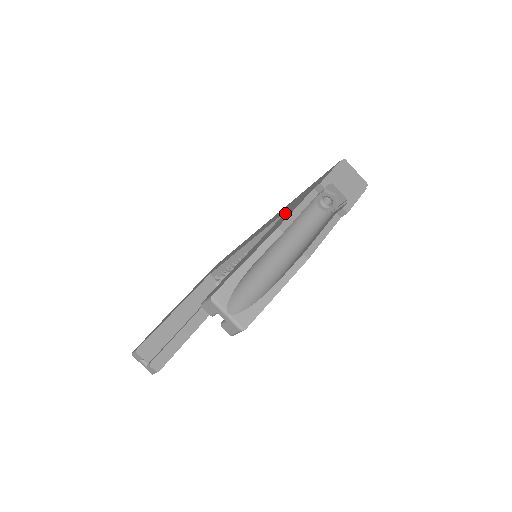
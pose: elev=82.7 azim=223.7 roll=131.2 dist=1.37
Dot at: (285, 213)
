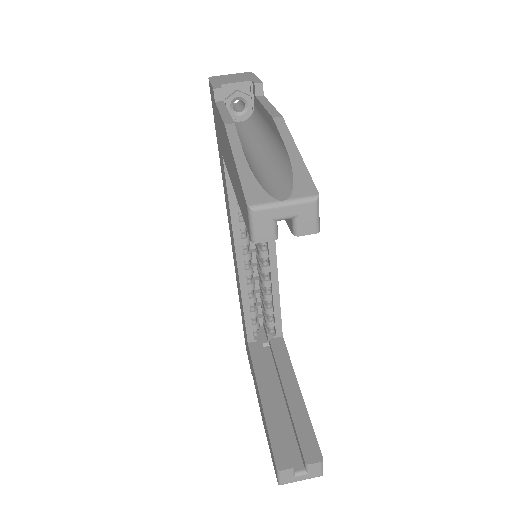
Dot at: occluded
